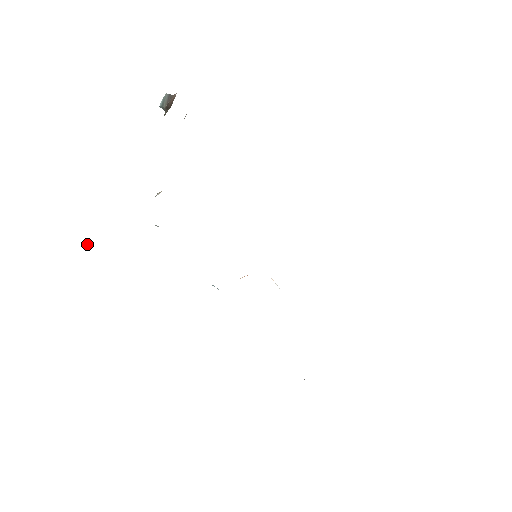
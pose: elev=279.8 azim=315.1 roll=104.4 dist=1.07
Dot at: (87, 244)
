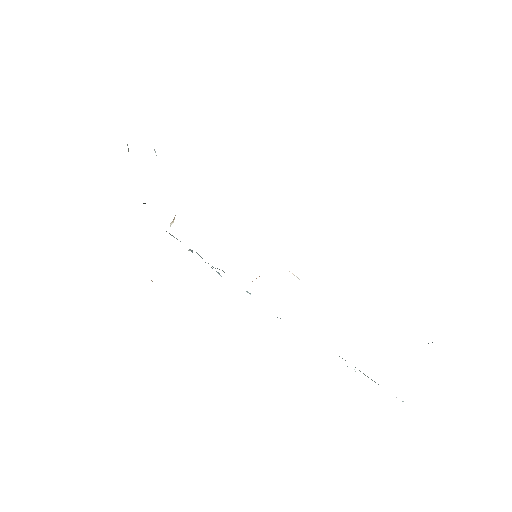
Dot at: occluded
